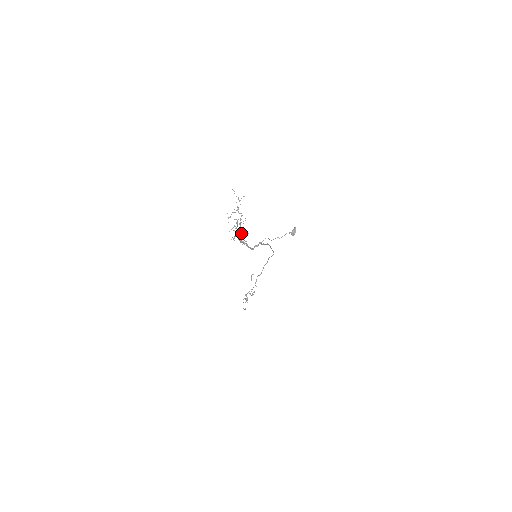
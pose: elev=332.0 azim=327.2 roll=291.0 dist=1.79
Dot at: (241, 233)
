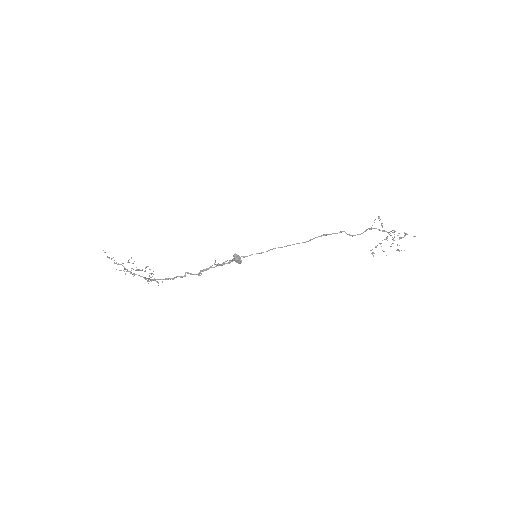
Dot at: occluded
